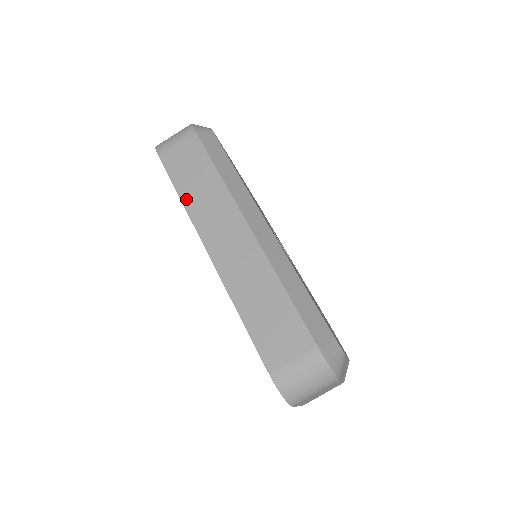
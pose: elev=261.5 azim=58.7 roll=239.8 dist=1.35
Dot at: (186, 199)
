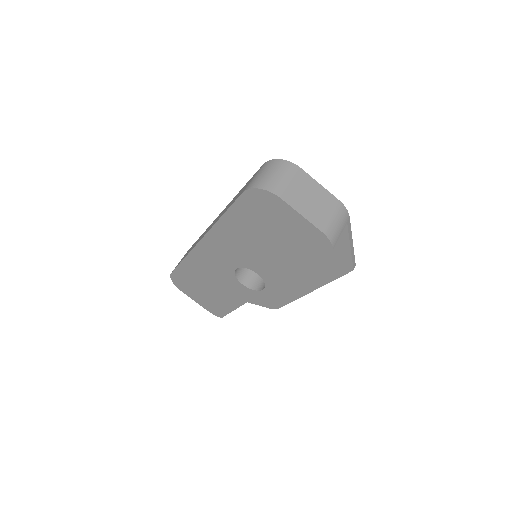
Dot at: (186, 255)
